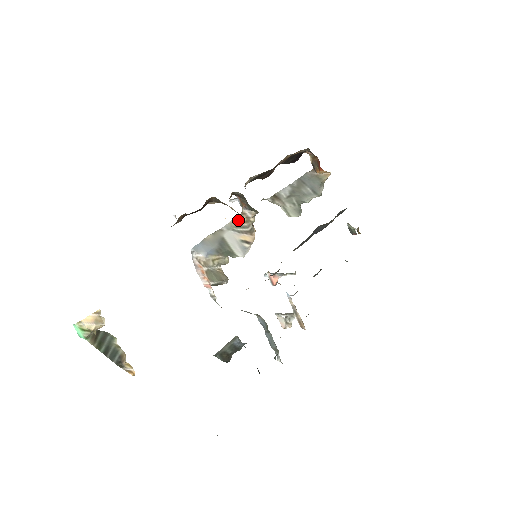
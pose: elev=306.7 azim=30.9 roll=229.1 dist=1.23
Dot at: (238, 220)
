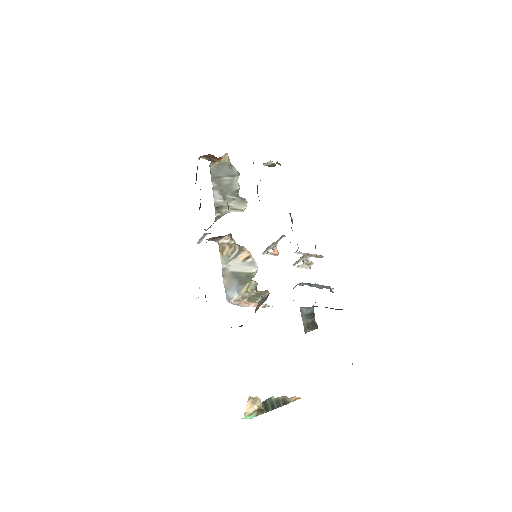
Dot at: (224, 252)
